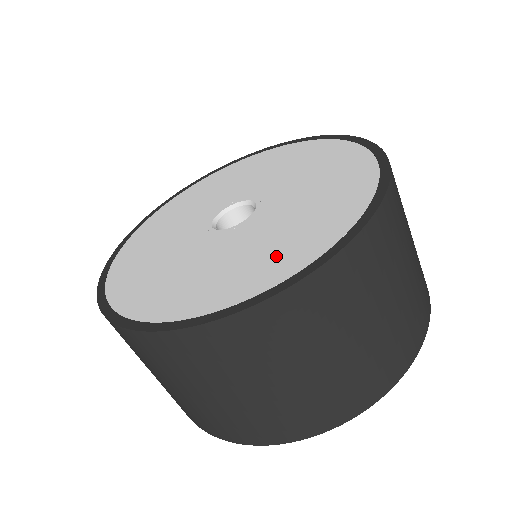
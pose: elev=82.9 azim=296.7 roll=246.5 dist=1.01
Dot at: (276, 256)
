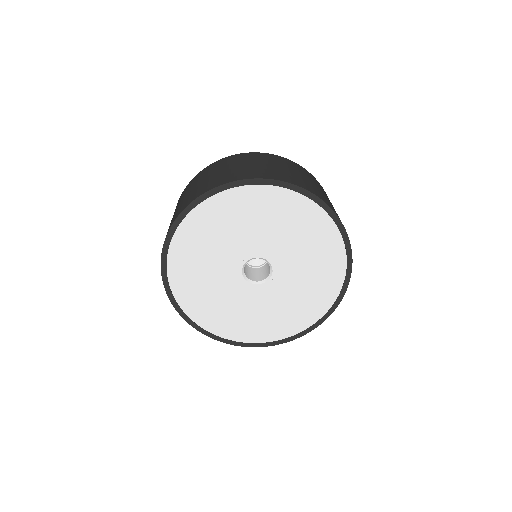
Dot at: (262, 327)
